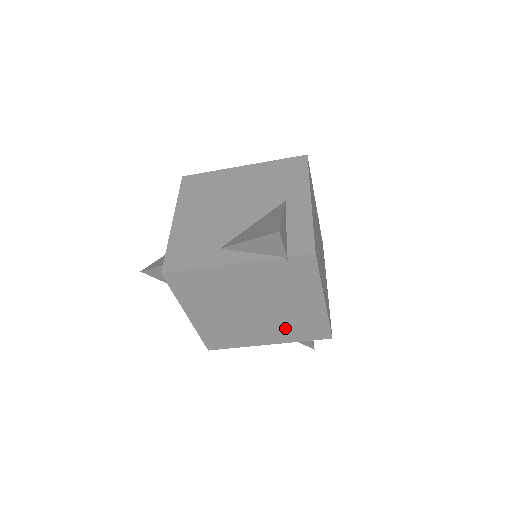
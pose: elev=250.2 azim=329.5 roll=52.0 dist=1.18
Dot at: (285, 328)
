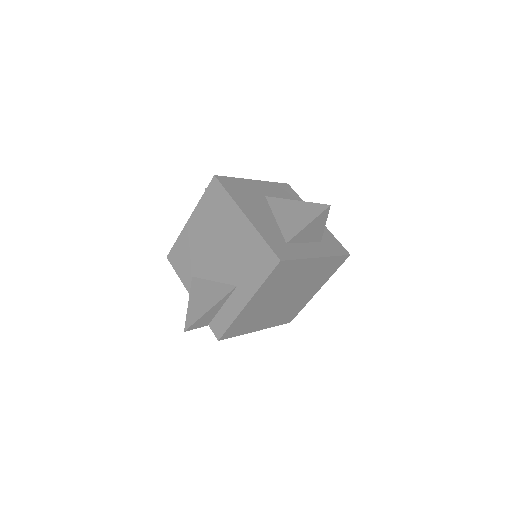
Dot at: occluded
